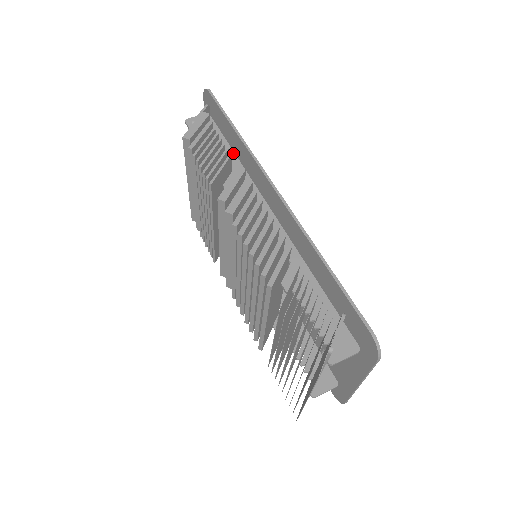
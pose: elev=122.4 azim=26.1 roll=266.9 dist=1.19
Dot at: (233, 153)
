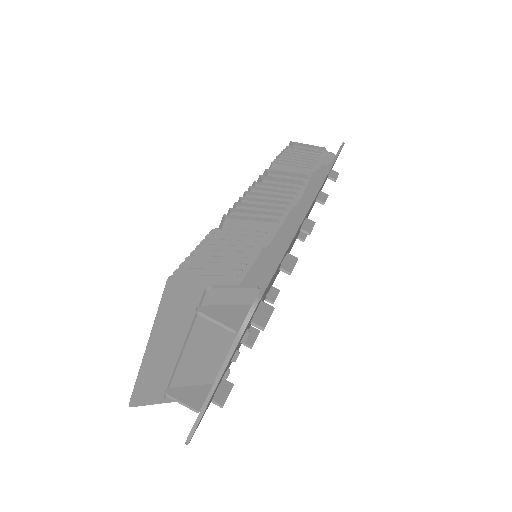
Dot at: (318, 185)
